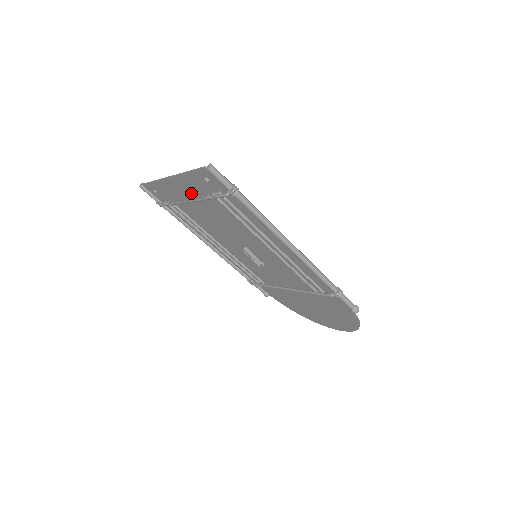
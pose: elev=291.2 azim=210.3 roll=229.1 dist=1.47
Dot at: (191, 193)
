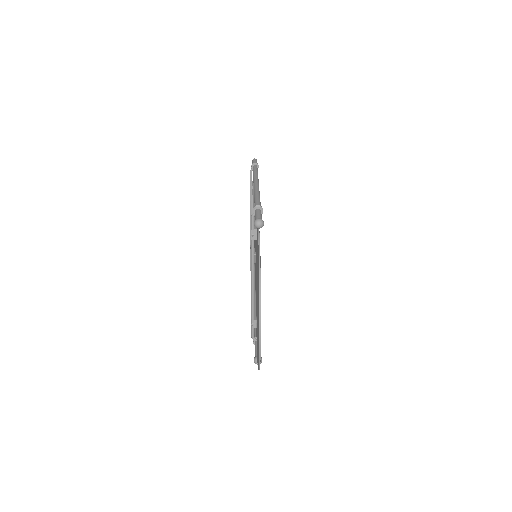
Dot at: occluded
